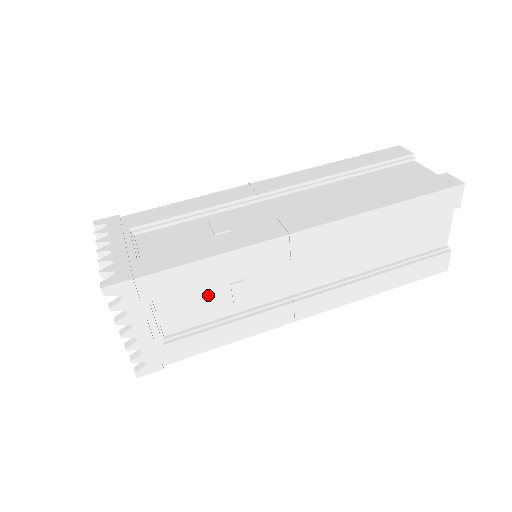
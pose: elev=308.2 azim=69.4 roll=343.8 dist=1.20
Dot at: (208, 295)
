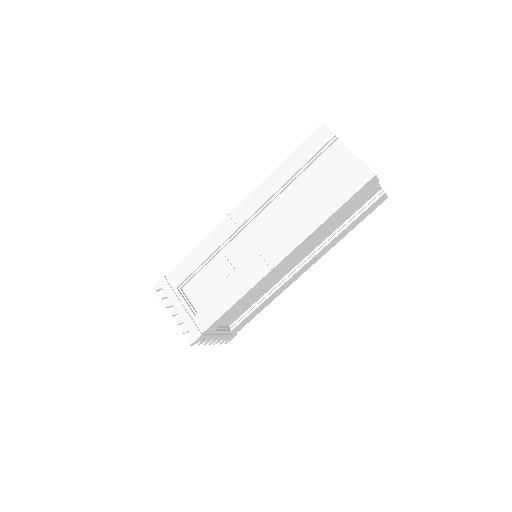
Dot at: occluded
